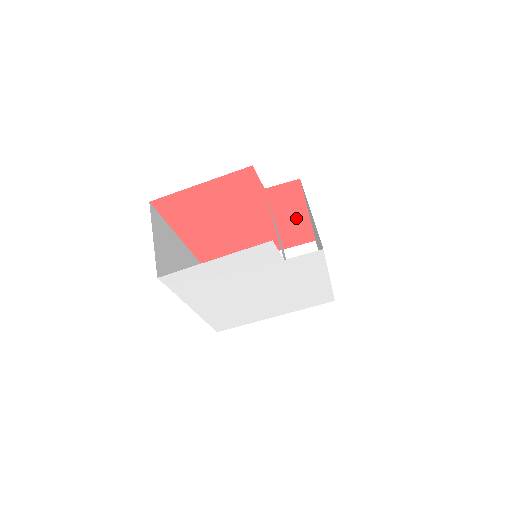
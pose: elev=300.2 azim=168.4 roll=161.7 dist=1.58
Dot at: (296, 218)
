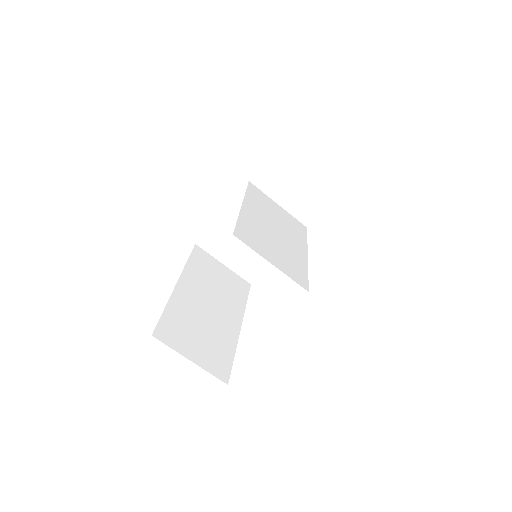
Dot at: occluded
